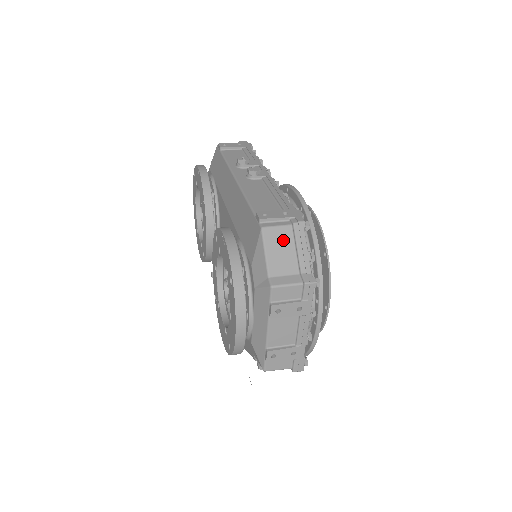
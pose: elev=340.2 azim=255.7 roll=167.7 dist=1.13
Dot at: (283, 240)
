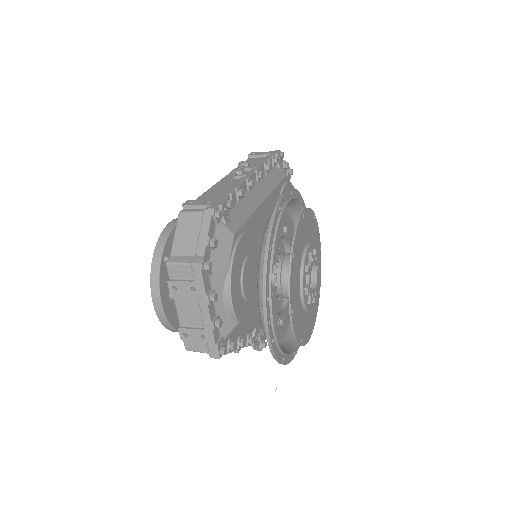
Dot at: (192, 224)
